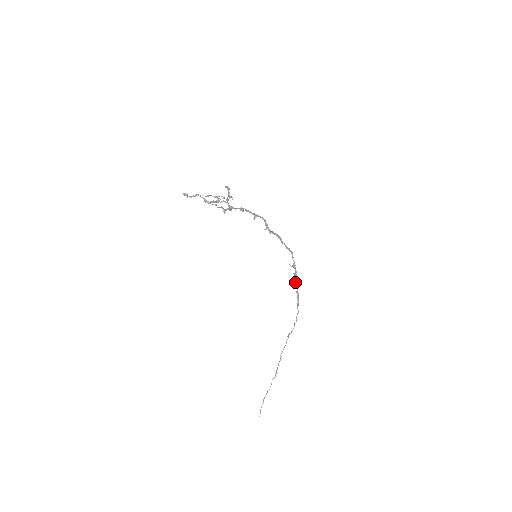
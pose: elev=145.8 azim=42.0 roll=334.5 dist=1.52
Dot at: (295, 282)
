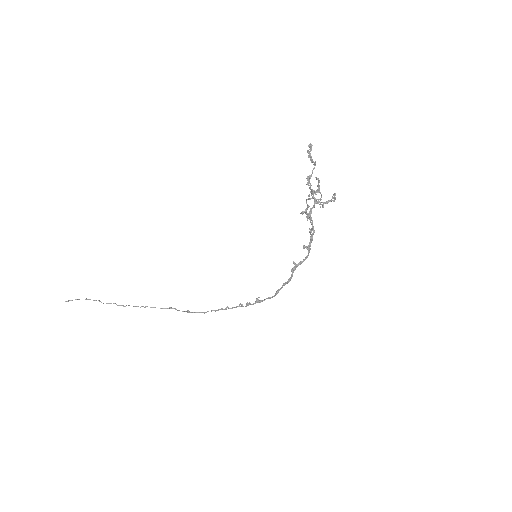
Dot at: (239, 305)
